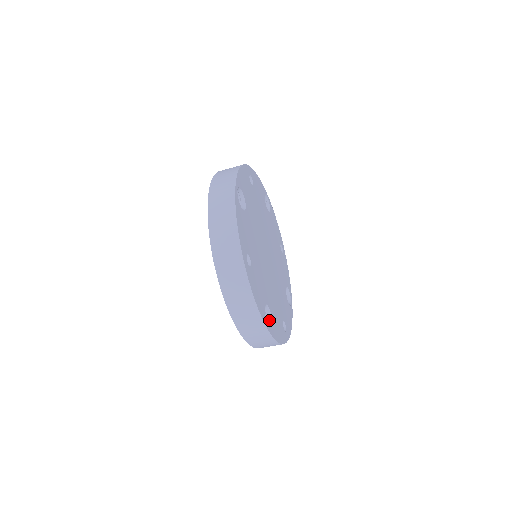
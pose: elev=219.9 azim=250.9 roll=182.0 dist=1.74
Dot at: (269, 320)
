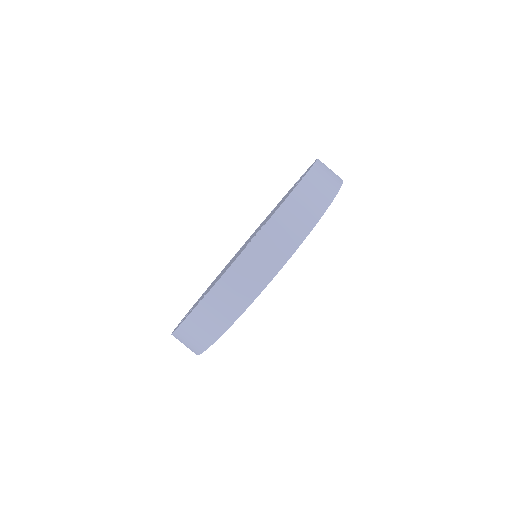
Dot at: occluded
